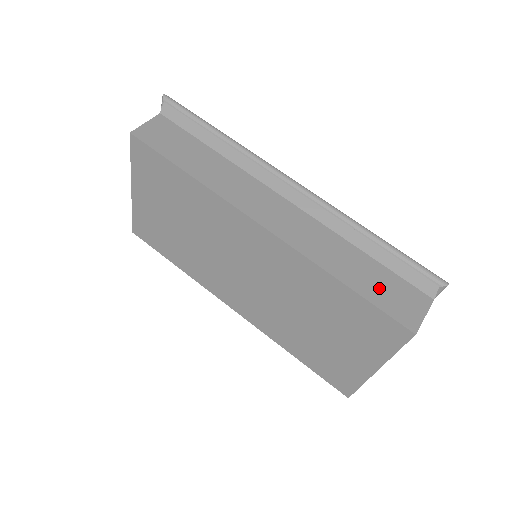
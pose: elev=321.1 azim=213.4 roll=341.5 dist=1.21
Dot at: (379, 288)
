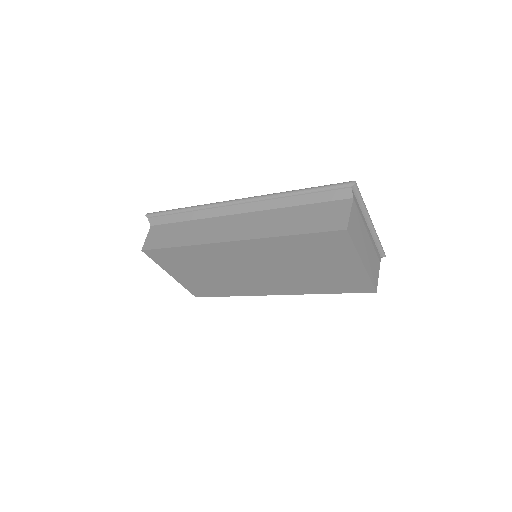
Dot at: (314, 220)
